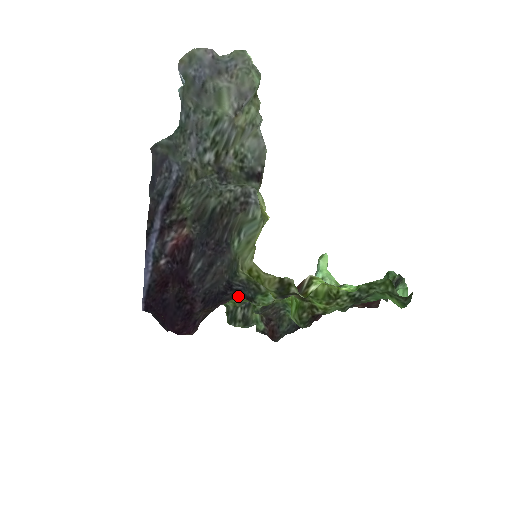
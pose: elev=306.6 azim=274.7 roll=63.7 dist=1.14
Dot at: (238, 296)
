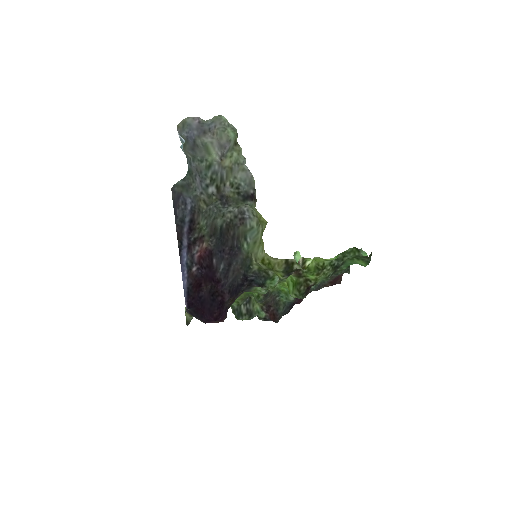
Dot at: (251, 286)
